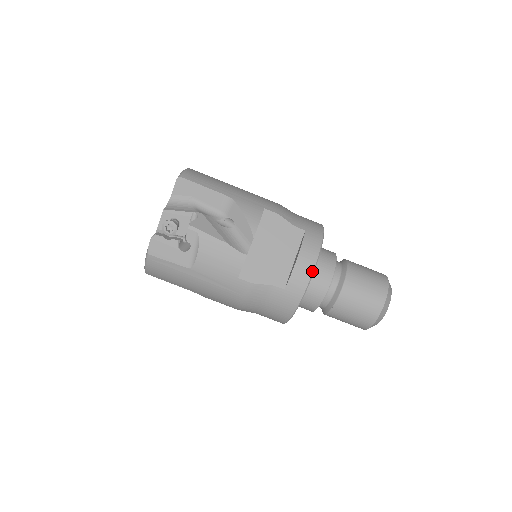
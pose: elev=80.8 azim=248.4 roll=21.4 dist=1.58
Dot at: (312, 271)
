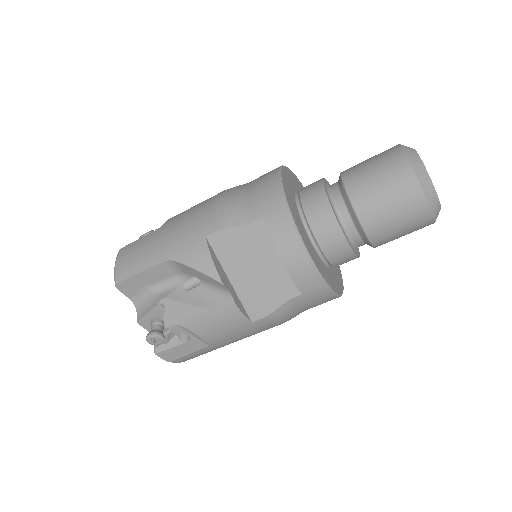
Dot at: (308, 259)
